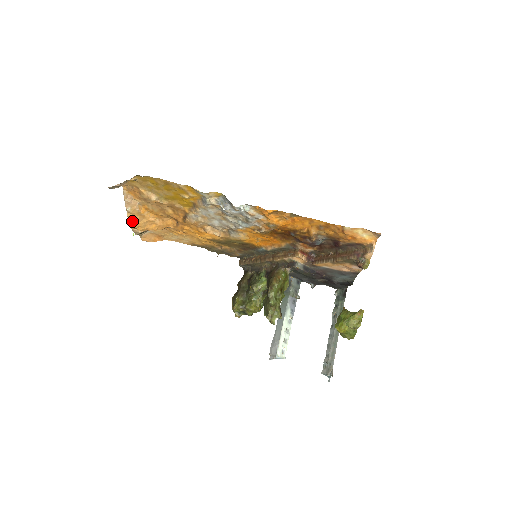
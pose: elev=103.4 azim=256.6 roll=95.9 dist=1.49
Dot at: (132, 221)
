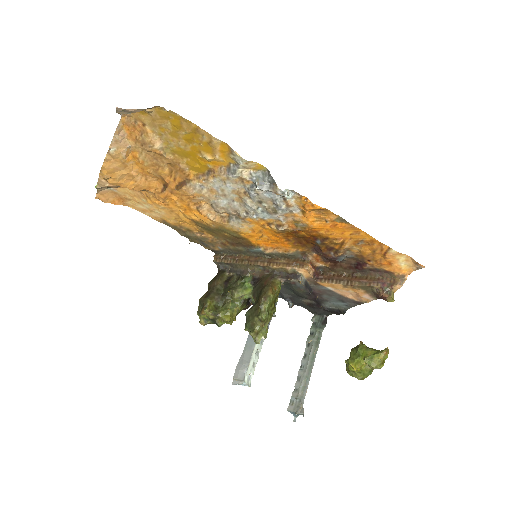
Dot at: (107, 167)
